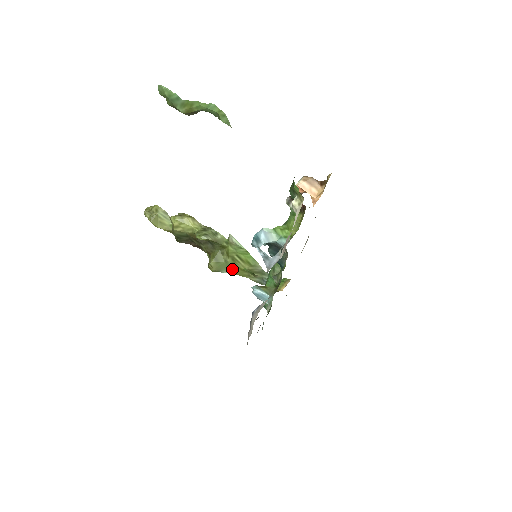
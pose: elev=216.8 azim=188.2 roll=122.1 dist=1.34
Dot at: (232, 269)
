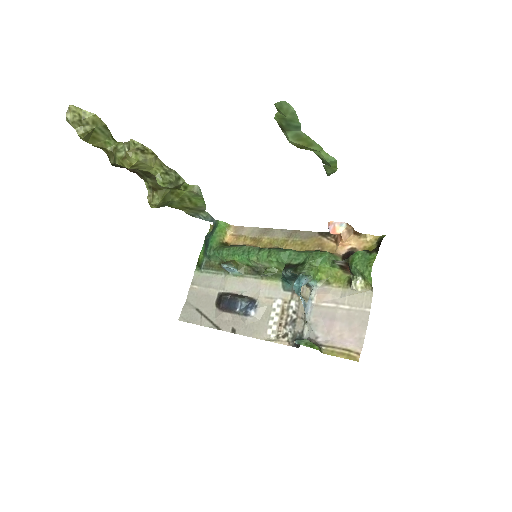
Dot at: (173, 205)
